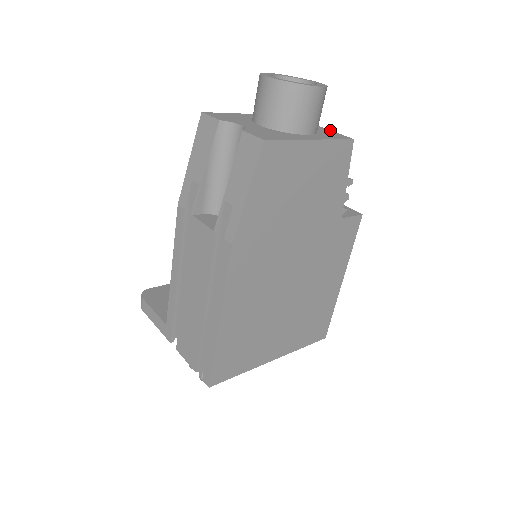
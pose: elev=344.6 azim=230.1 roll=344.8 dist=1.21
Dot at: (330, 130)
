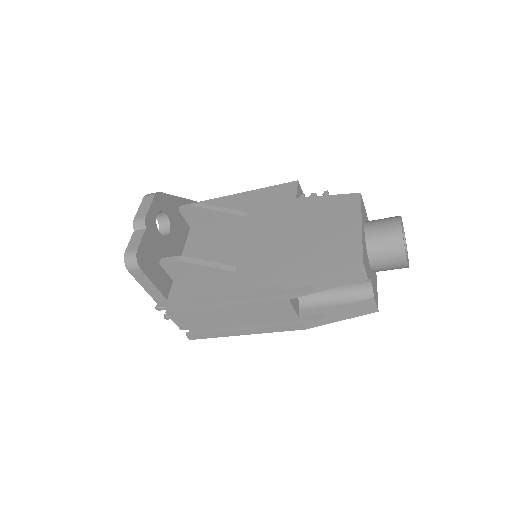
Dot at: occluded
